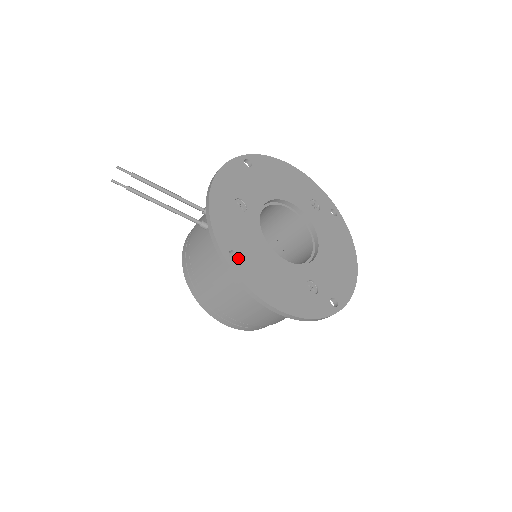
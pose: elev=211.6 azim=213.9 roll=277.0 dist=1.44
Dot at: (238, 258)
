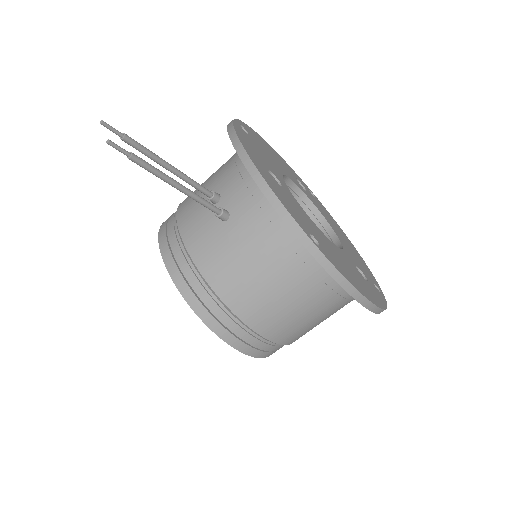
Dot at: (319, 243)
